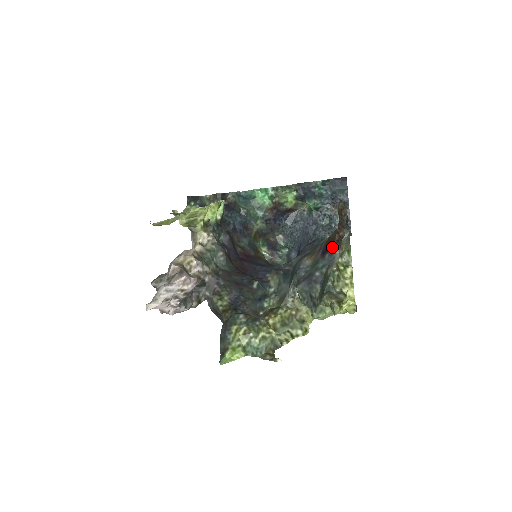
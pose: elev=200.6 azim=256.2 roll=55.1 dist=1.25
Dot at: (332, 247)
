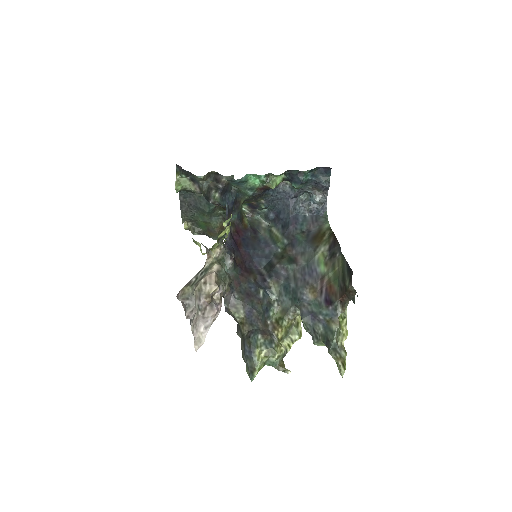
Dot at: (336, 304)
